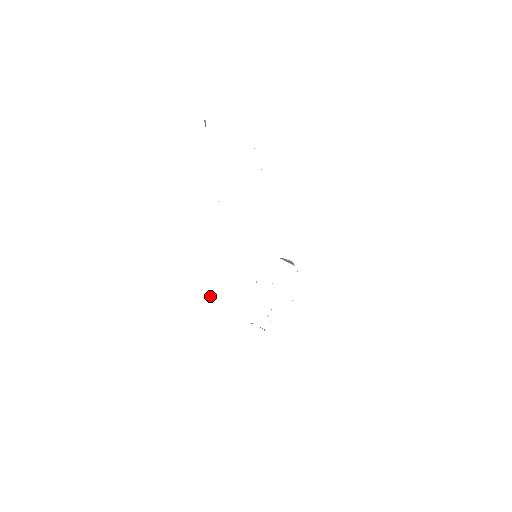
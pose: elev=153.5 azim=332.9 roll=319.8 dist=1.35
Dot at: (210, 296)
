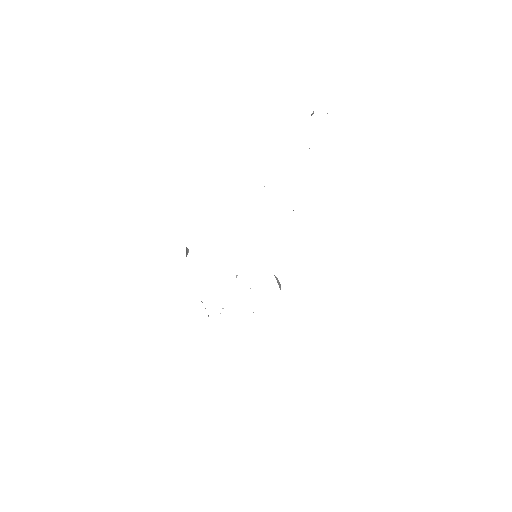
Dot at: (187, 252)
